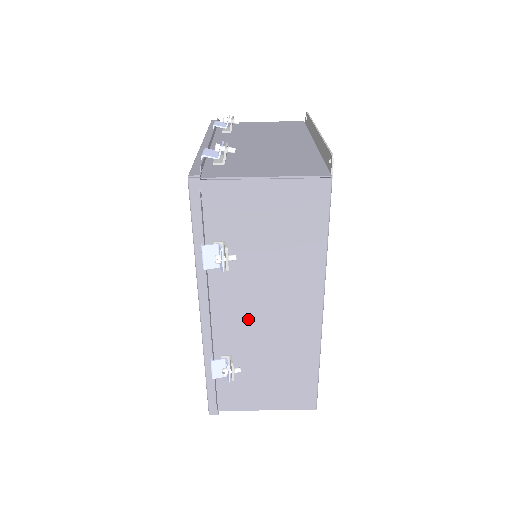
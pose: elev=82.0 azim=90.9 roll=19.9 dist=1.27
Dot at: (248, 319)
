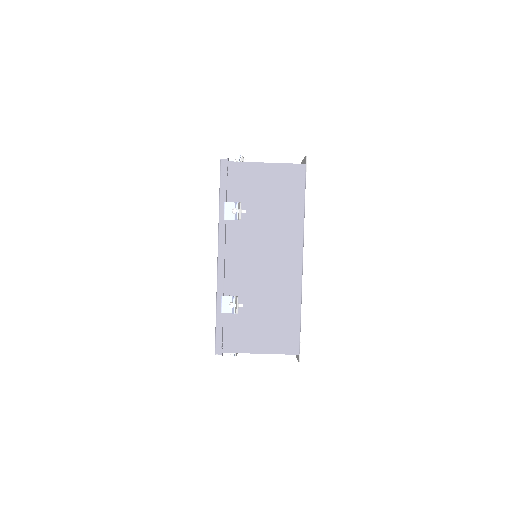
Dot at: (251, 265)
